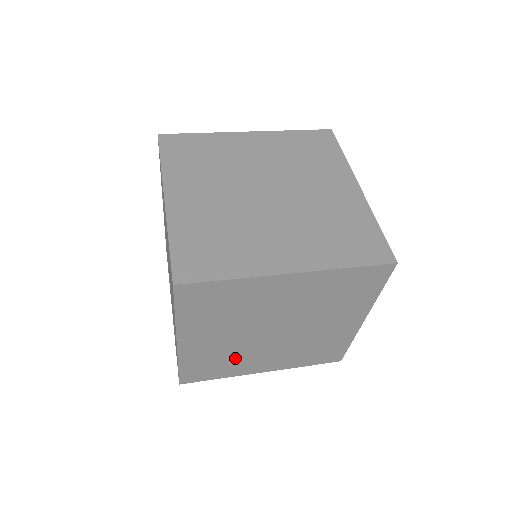
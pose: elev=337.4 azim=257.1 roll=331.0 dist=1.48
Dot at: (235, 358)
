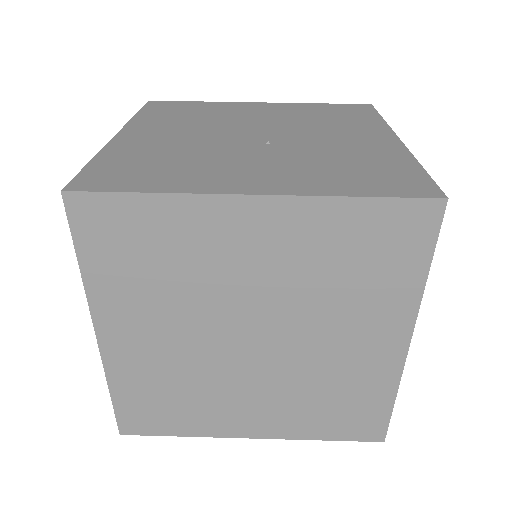
Dot at: (197, 392)
